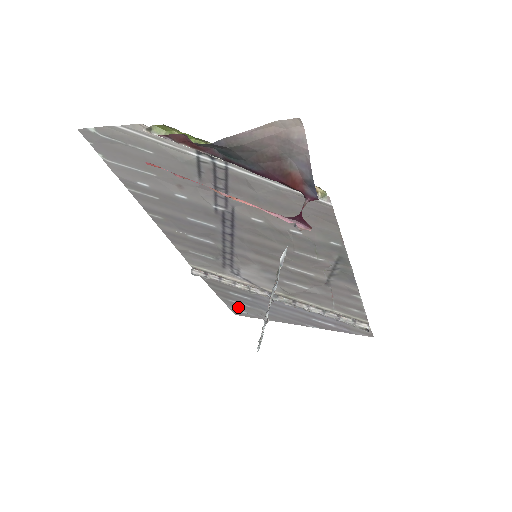
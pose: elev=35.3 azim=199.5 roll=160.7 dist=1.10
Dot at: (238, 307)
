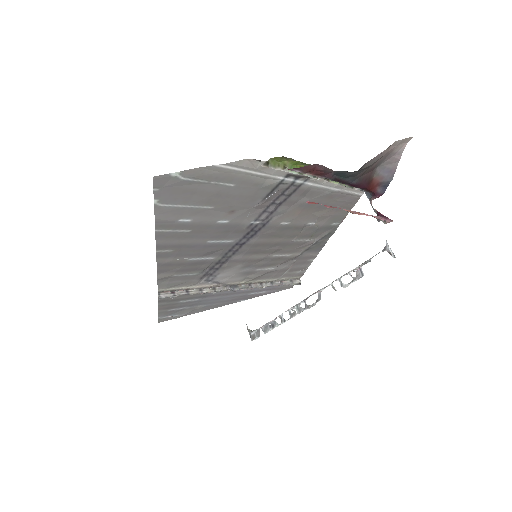
Dot at: (172, 313)
